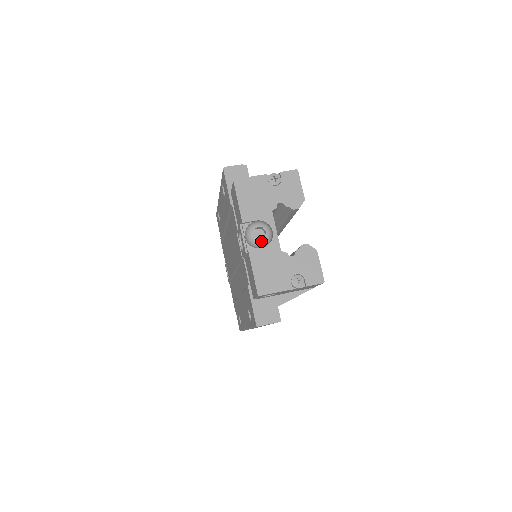
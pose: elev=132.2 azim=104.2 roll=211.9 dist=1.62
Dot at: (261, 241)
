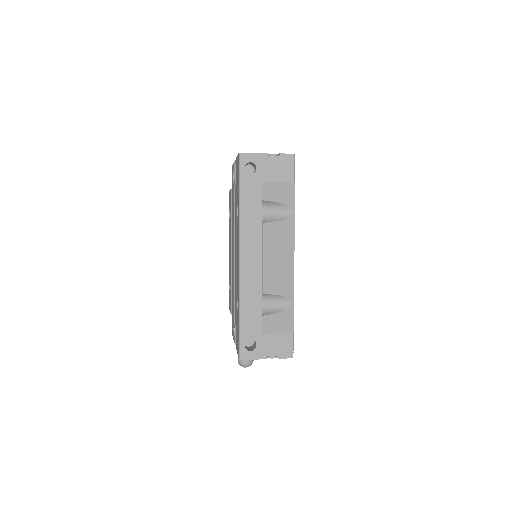
Dot at: occluded
